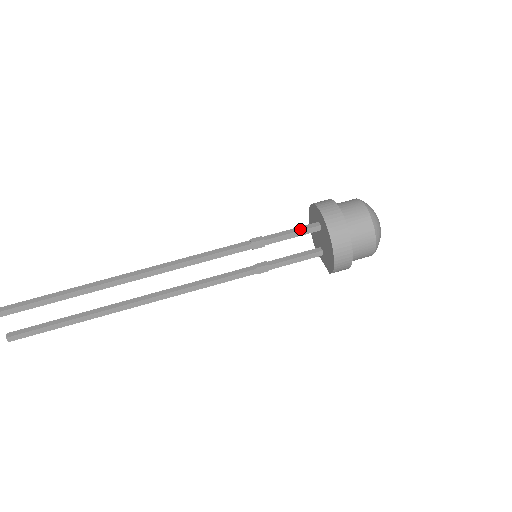
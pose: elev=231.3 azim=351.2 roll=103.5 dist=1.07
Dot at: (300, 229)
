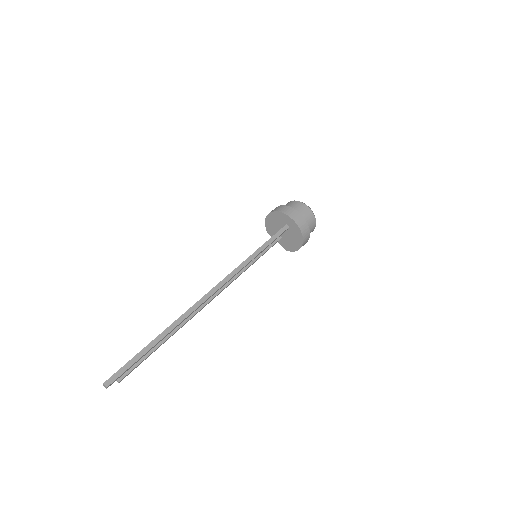
Dot at: (281, 233)
